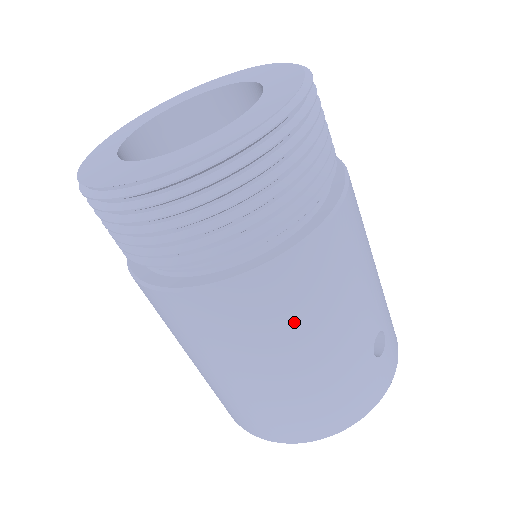
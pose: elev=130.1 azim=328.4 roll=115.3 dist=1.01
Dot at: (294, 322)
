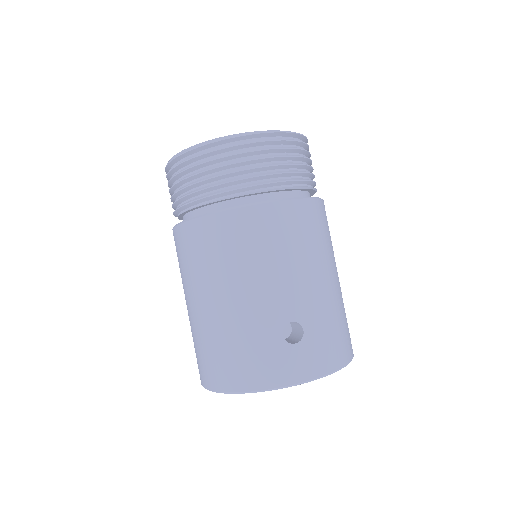
Dot at: (220, 262)
